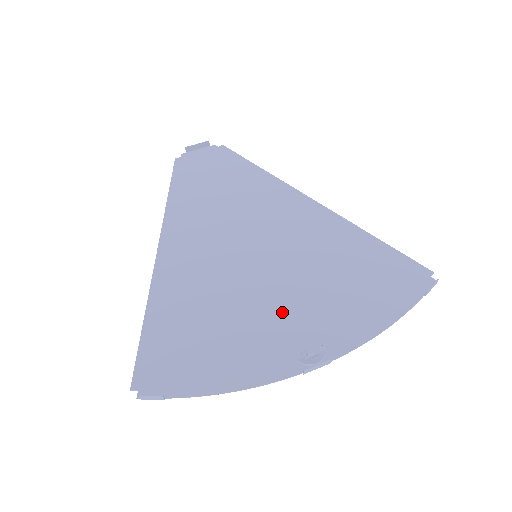
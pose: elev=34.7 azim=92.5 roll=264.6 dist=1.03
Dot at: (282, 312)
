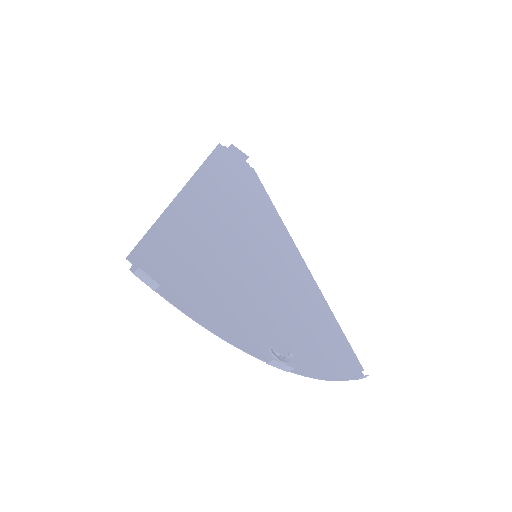
Dot at: (264, 308)
